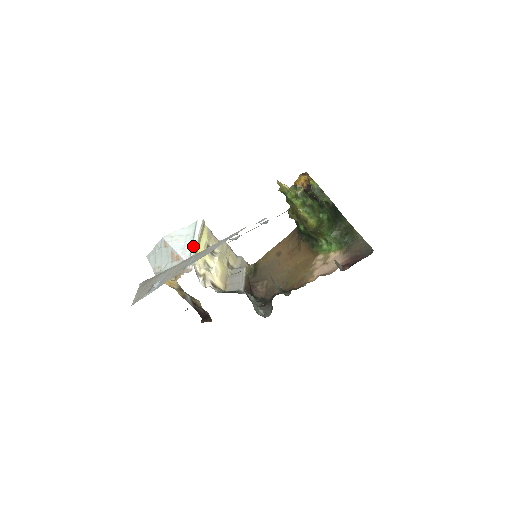
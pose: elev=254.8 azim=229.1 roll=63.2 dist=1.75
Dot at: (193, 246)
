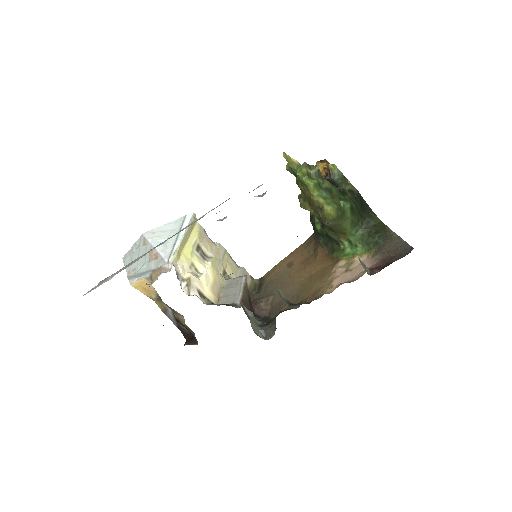
Dot at: (177, 242)
